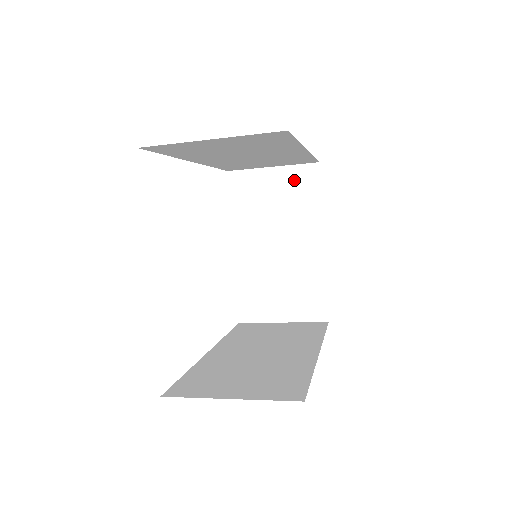
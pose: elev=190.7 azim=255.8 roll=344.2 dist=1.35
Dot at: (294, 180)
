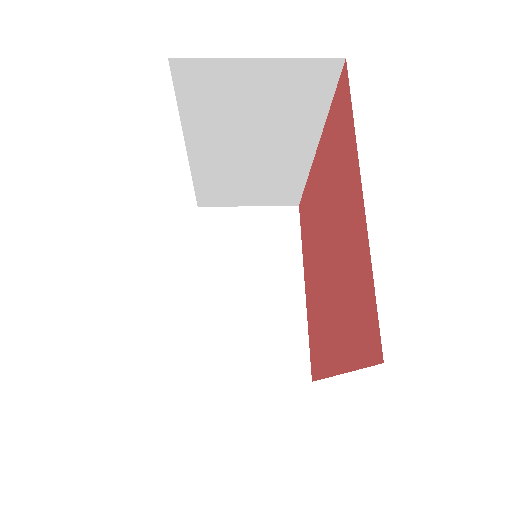
Dot at: (272, 221)
